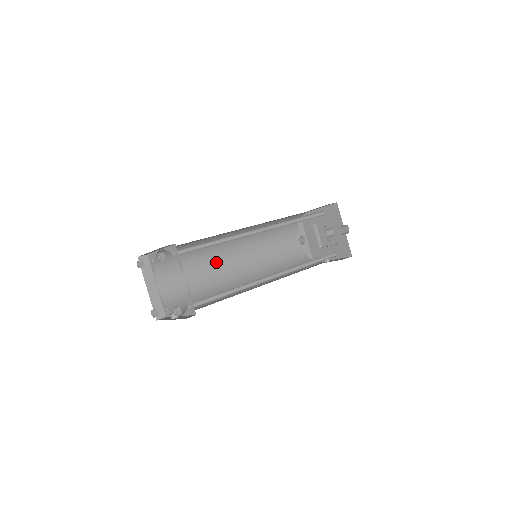
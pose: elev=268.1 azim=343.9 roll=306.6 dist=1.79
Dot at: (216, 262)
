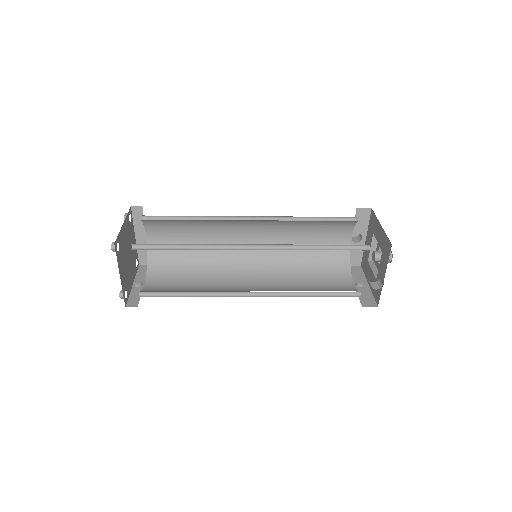
Dot at: (223, 233)
